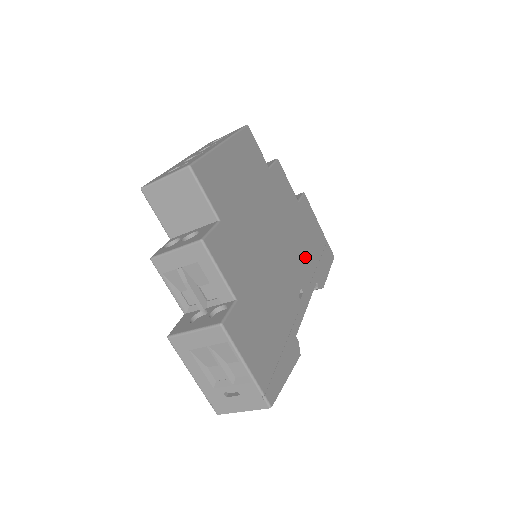
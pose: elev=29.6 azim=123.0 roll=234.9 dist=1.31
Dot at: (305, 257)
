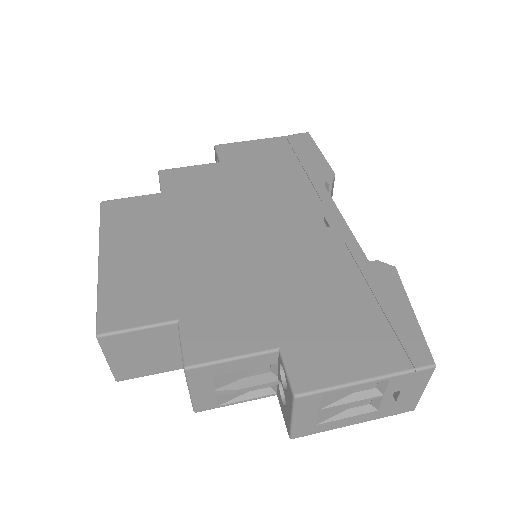
Dot at: (286, 187)
